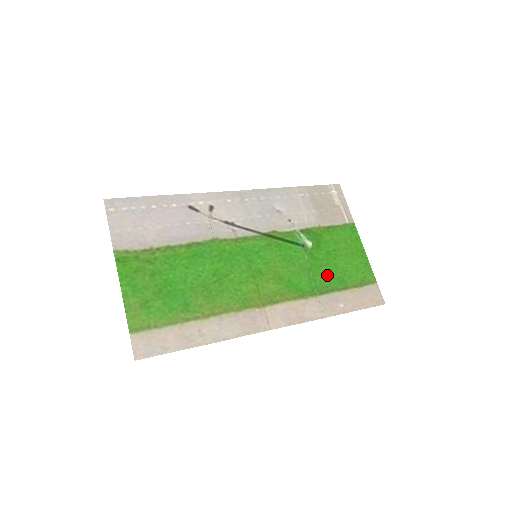
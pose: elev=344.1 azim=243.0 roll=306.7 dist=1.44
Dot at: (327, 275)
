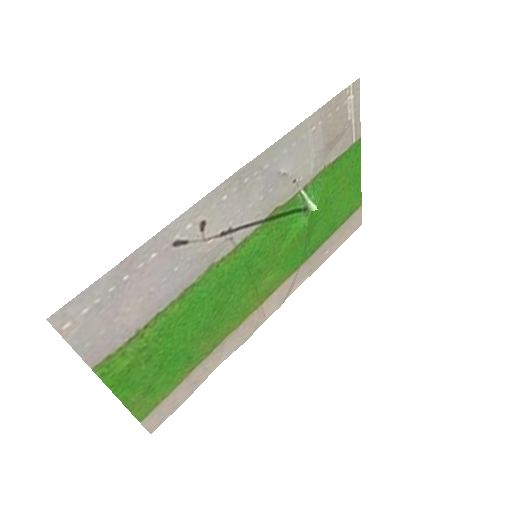
Dot at: (321, 228)
